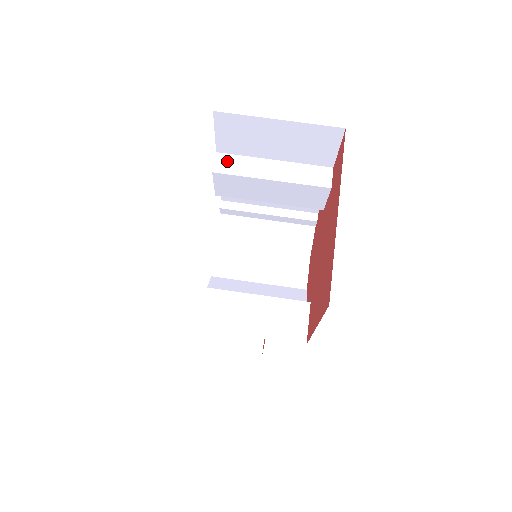
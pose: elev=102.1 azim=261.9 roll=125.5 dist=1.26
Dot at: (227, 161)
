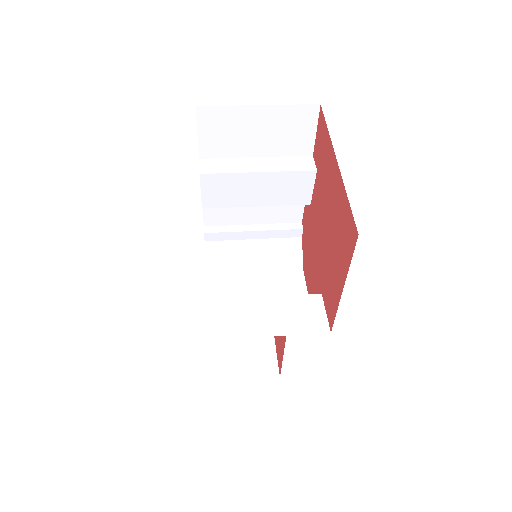
Dot at: (212, 164)
